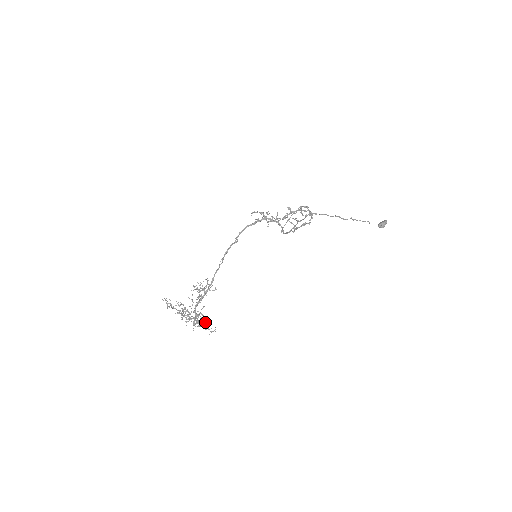
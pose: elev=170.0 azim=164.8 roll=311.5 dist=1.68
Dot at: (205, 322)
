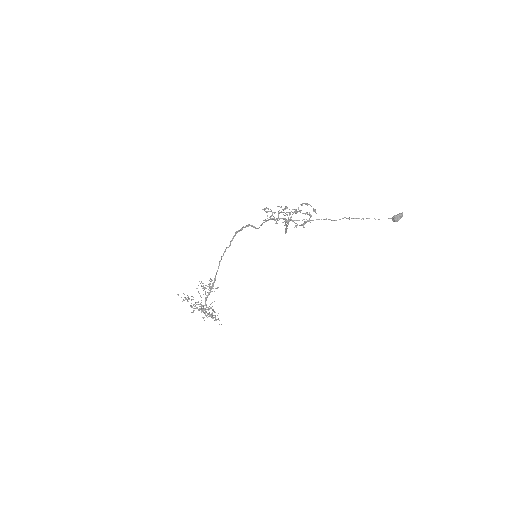
Dot at: occluded
